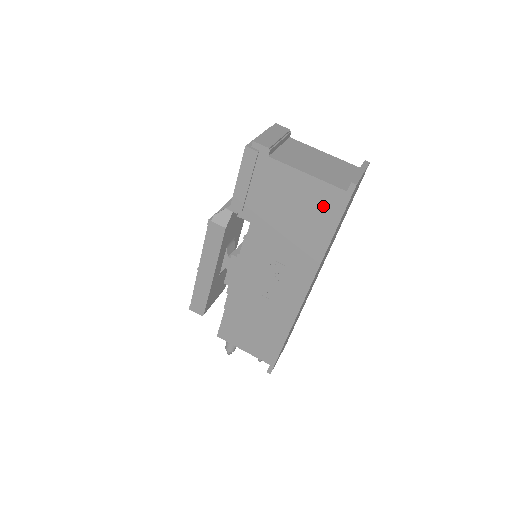
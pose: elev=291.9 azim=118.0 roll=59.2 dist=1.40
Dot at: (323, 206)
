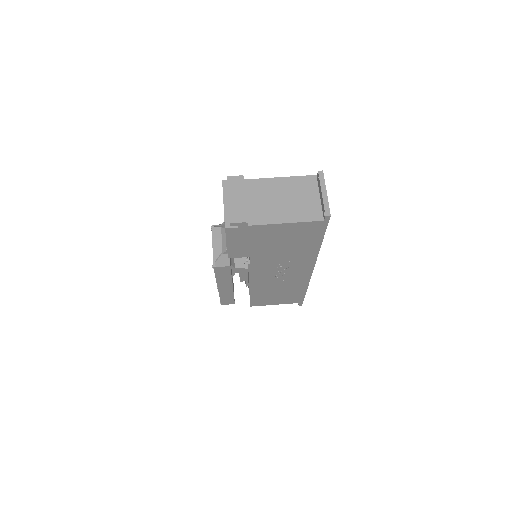
Dot at: (307, 232)
